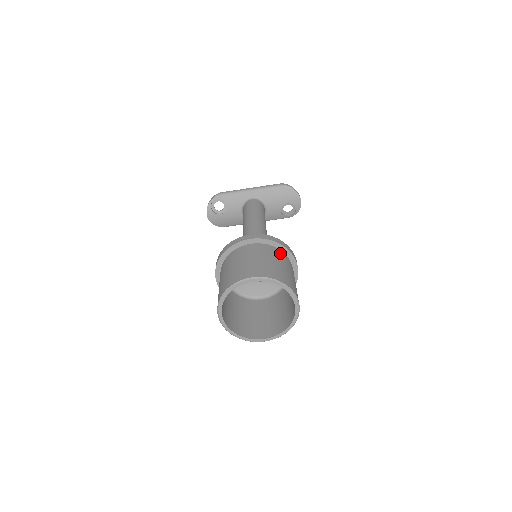
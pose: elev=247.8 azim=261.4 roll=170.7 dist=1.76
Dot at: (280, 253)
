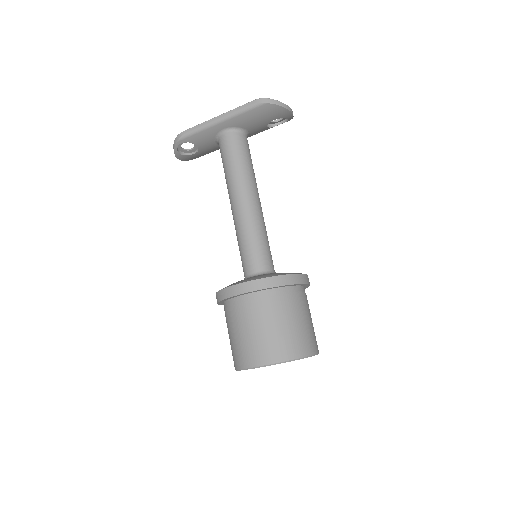
Dot at: (282, 296)
